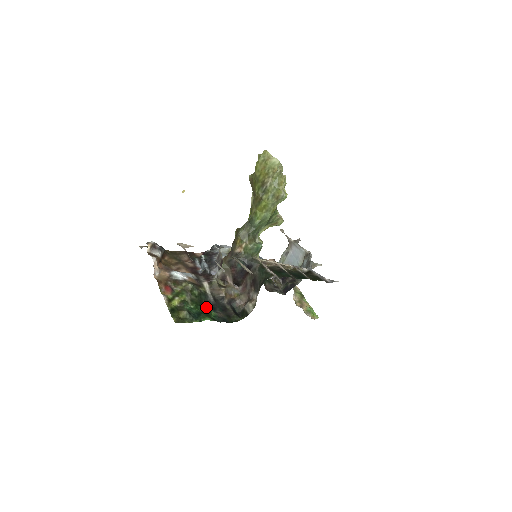
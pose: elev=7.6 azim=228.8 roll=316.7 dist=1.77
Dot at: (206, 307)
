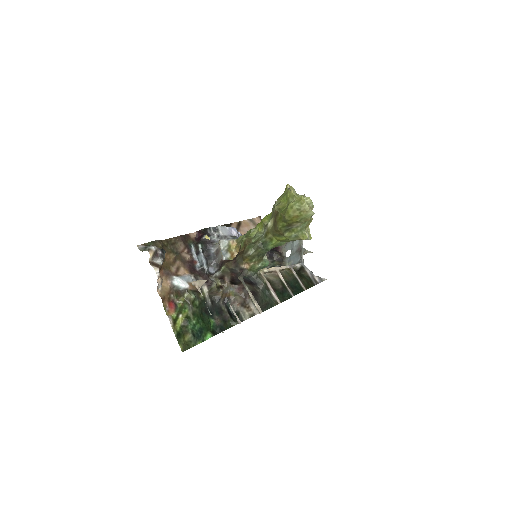
Dot at: (206, 317)
